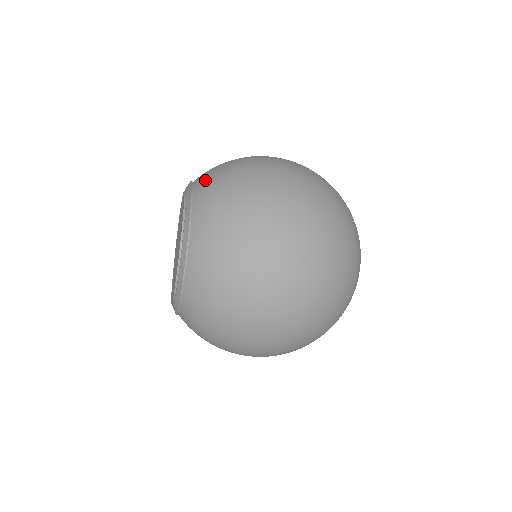
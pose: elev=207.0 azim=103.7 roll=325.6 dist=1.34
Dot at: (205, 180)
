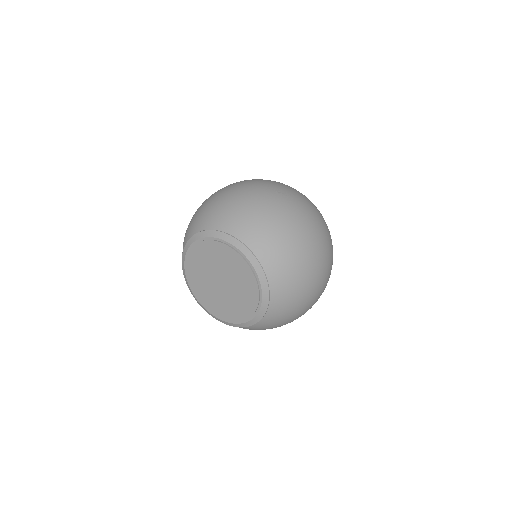
Dot at: (276, 314)
